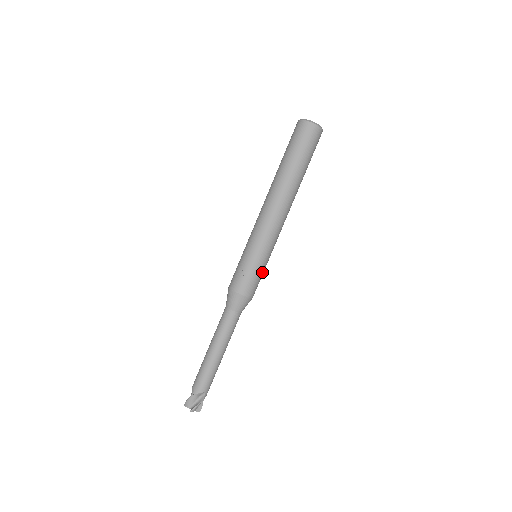
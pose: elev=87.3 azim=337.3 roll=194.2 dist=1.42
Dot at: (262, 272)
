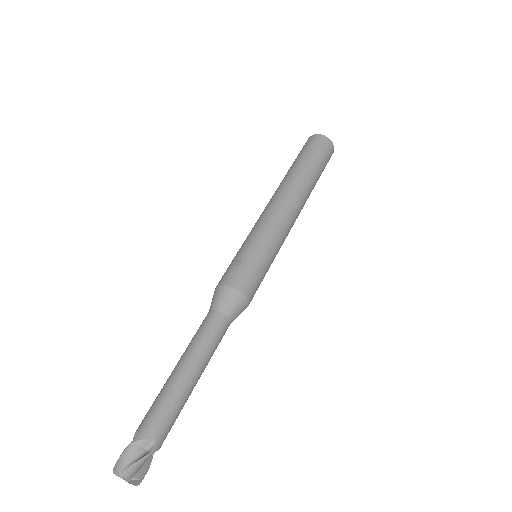
Dot at: (263, 269)
